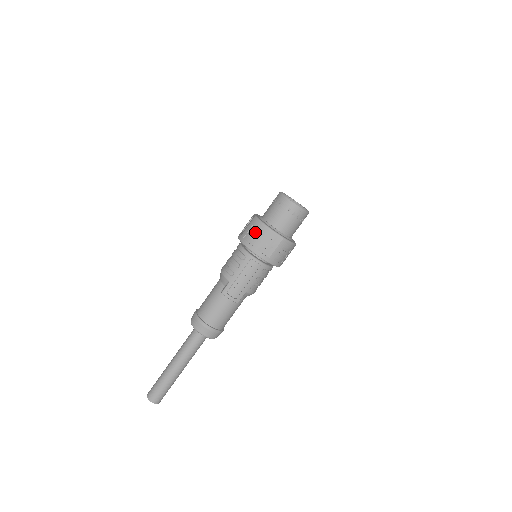
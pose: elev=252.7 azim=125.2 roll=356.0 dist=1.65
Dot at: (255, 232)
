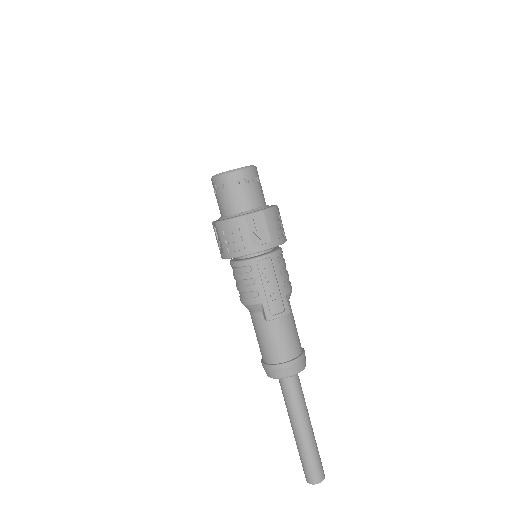
Dot at: (233, 235)
